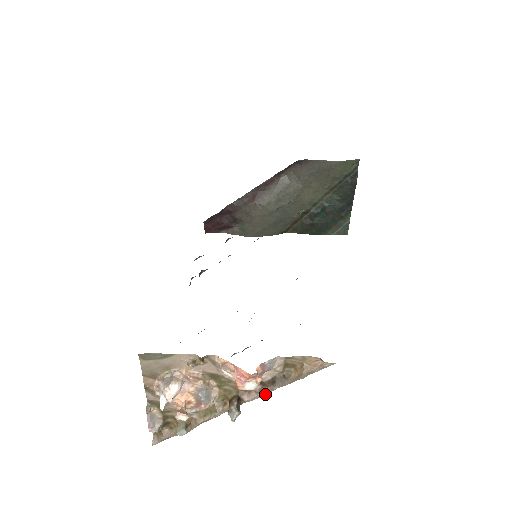
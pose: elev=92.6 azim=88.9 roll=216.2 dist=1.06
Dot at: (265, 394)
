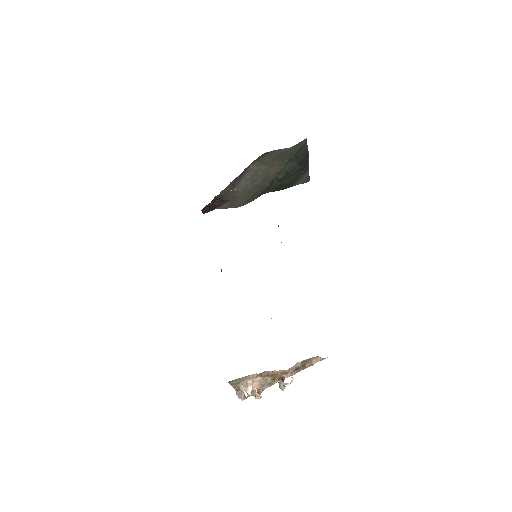
Dot at: occluded
